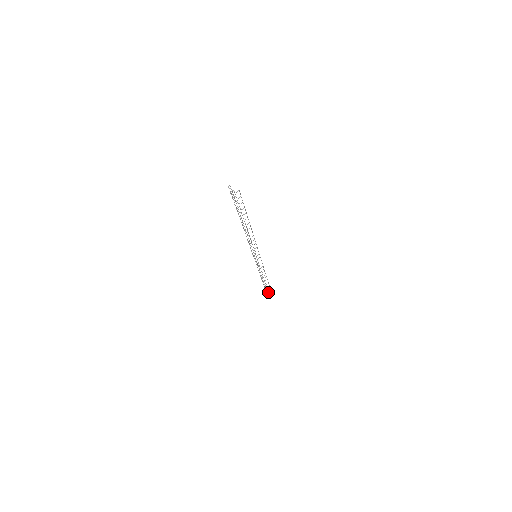
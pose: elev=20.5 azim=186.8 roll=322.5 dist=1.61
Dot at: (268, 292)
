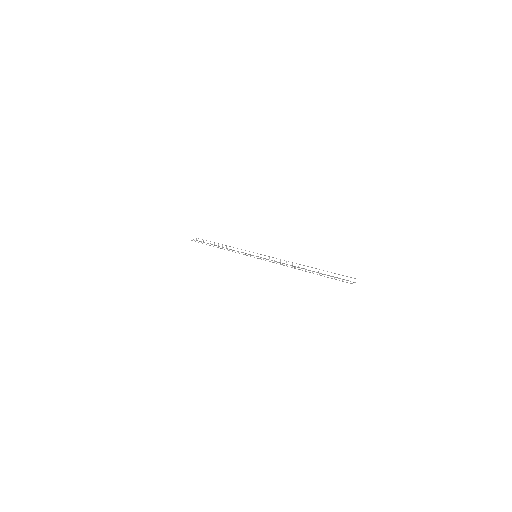
Dot at: occluded
